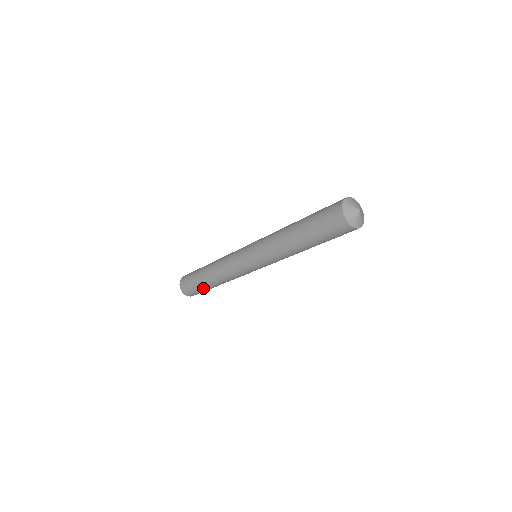
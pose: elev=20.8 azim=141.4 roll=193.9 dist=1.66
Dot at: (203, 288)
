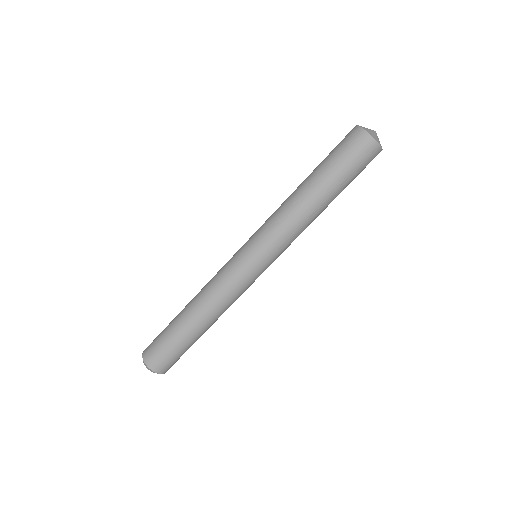
Dot at: (187, 344)
